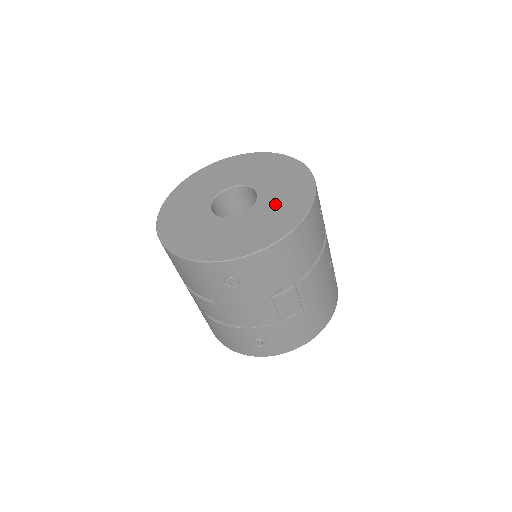
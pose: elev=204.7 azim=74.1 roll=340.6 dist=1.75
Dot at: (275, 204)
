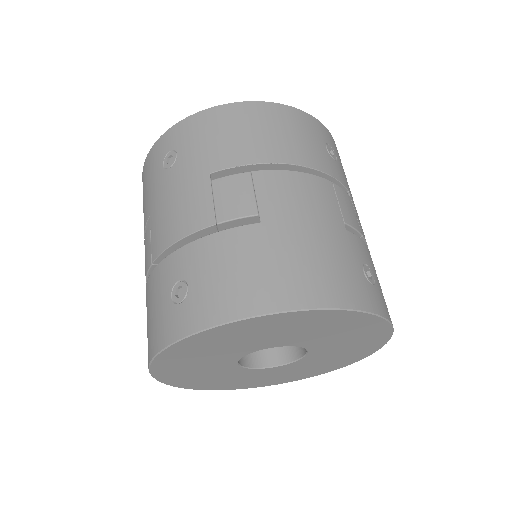
Dot at: occluded
